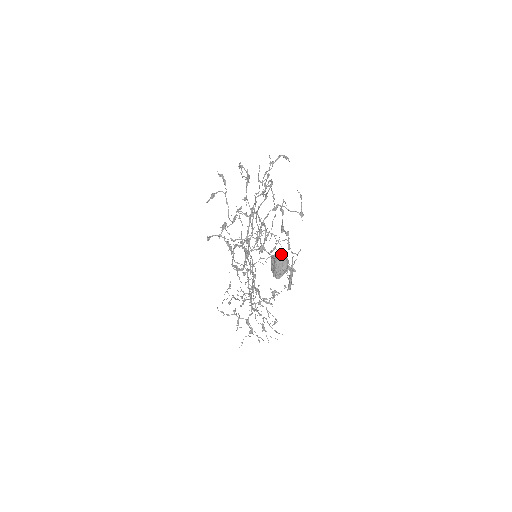
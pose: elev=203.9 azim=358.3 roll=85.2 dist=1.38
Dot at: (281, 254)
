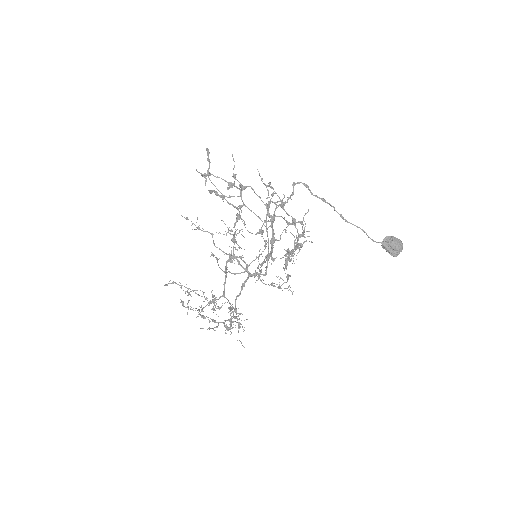
Dot at: (396, 238)
